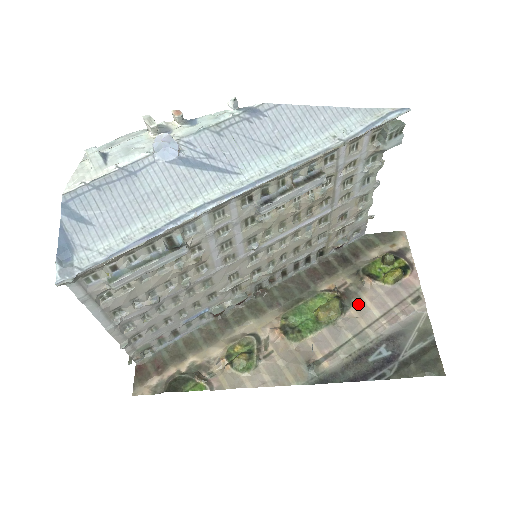
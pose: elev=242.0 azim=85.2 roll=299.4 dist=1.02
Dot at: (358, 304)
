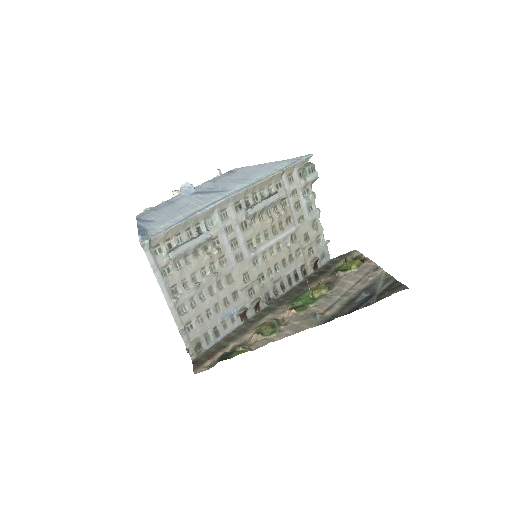
Dot at: (338, 283)
